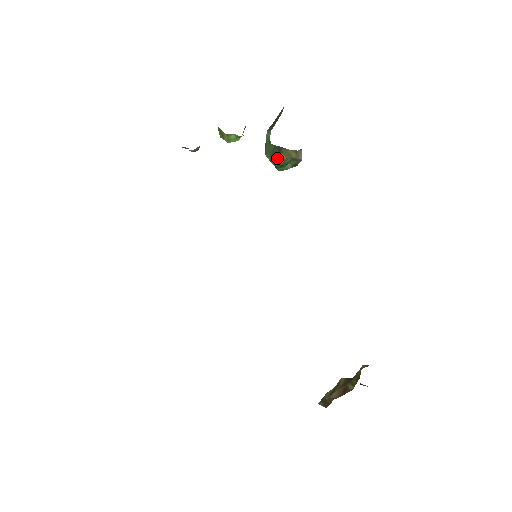
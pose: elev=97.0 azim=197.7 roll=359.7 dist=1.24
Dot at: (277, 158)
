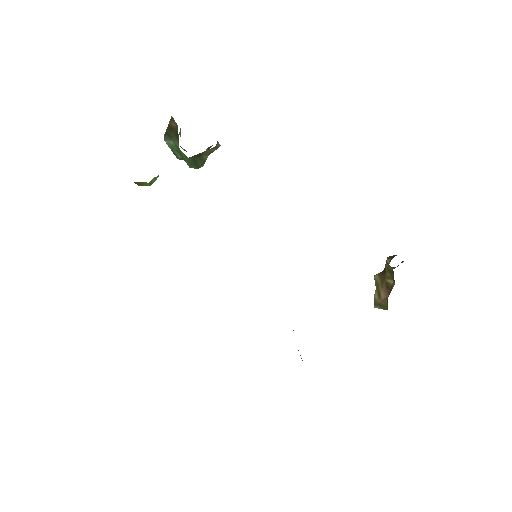
Dot at: (200, 162)
